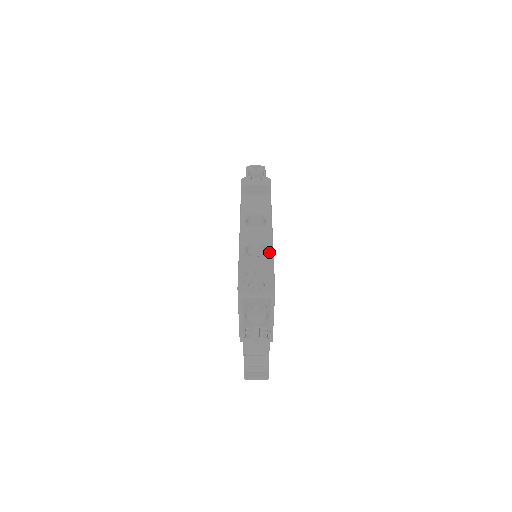
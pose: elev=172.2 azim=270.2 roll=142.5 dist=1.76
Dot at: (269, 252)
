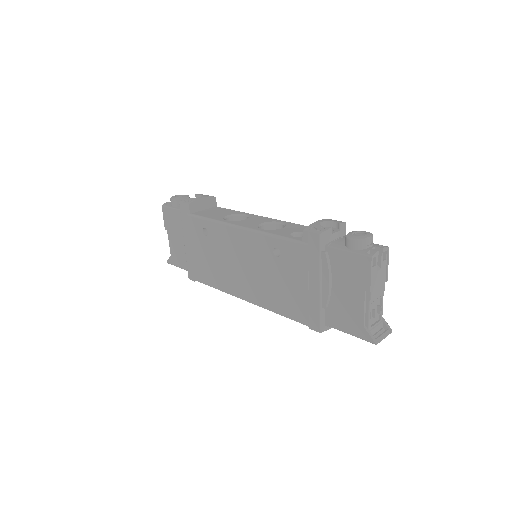
Dot at: (287, 223)
